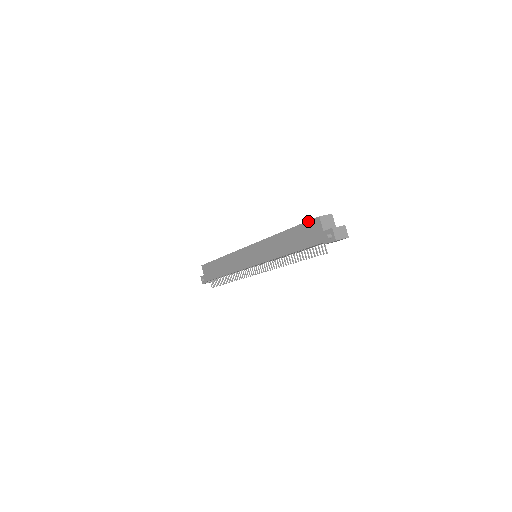
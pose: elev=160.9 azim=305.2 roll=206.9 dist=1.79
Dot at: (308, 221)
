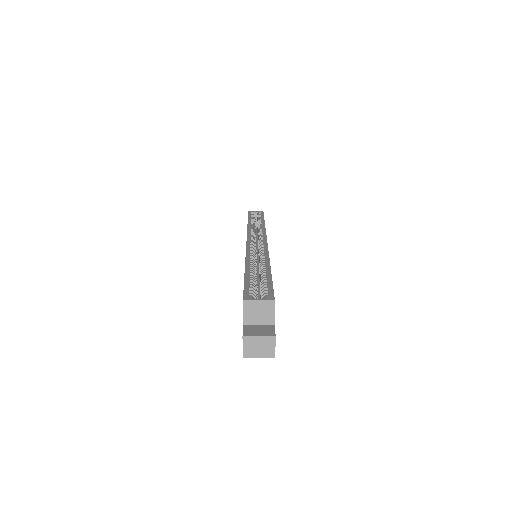
Dot at: occluded
